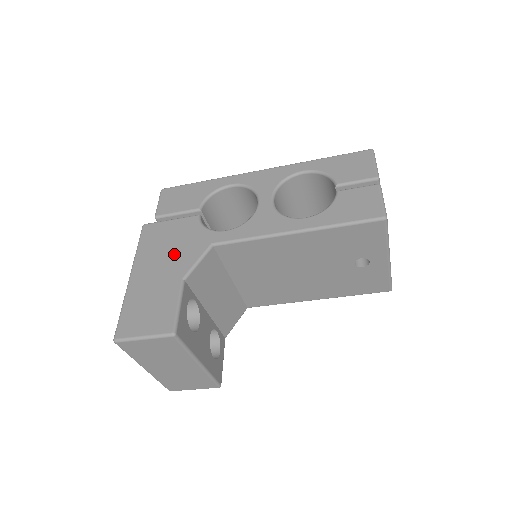
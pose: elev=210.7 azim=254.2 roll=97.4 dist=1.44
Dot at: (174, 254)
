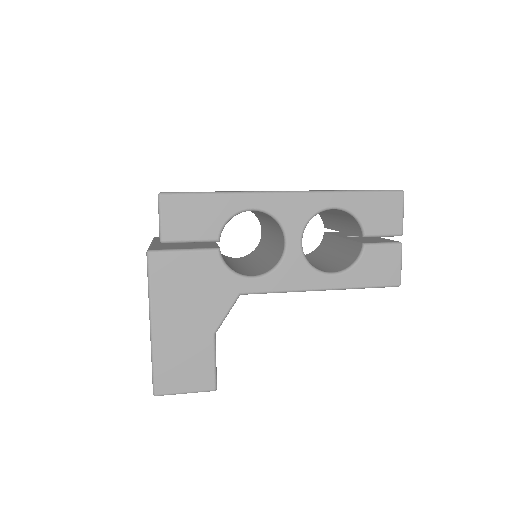
Dot at: (199, 302)
